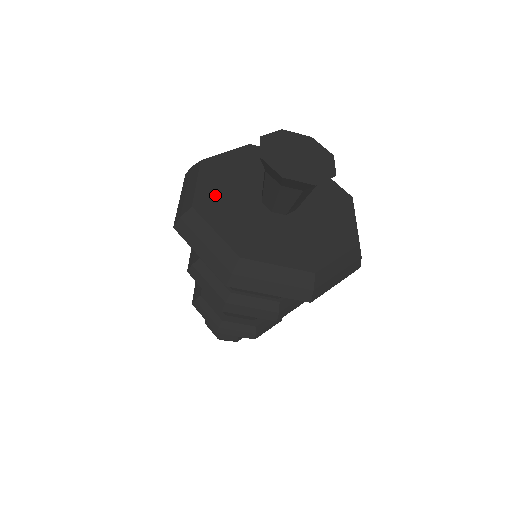
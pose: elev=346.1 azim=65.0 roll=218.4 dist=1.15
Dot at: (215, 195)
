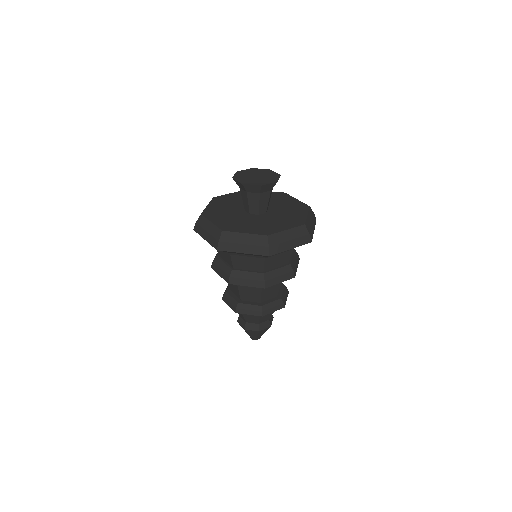
Dot at: (217, 209)
